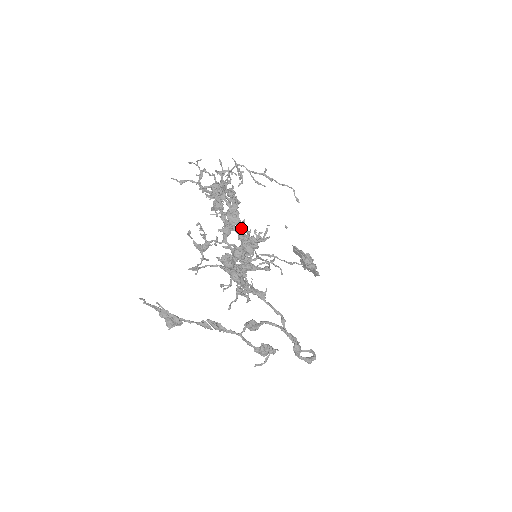
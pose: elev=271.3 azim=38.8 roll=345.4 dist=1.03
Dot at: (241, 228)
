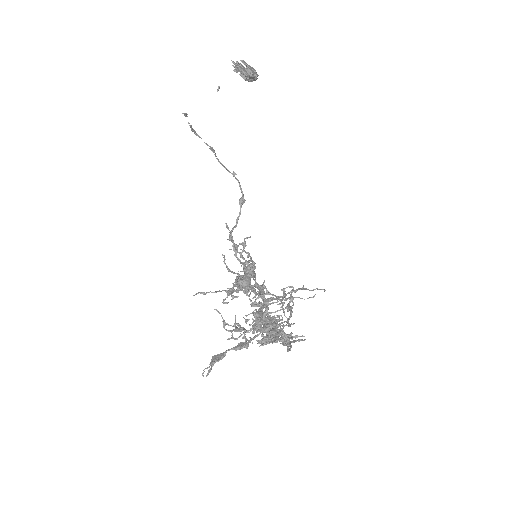
Dot at: occluded
